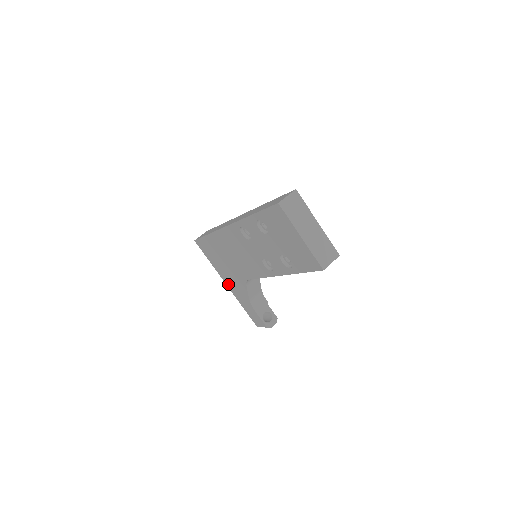
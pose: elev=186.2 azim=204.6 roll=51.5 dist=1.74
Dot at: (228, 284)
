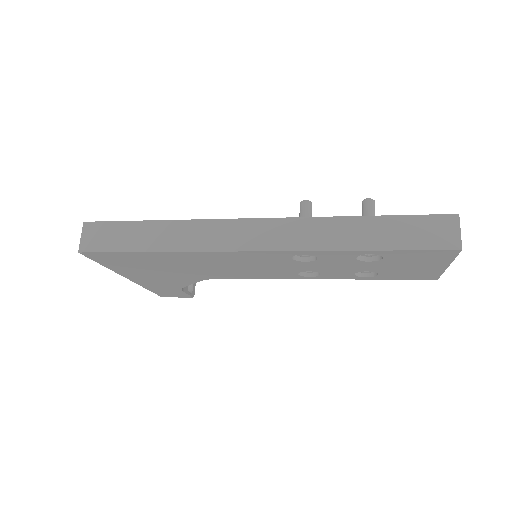
Dot at: (136, 279)
